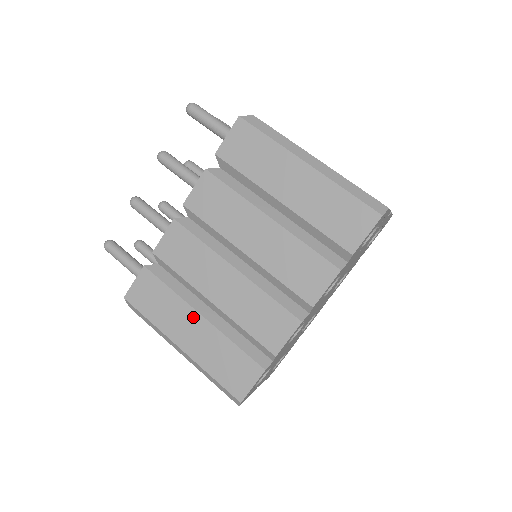
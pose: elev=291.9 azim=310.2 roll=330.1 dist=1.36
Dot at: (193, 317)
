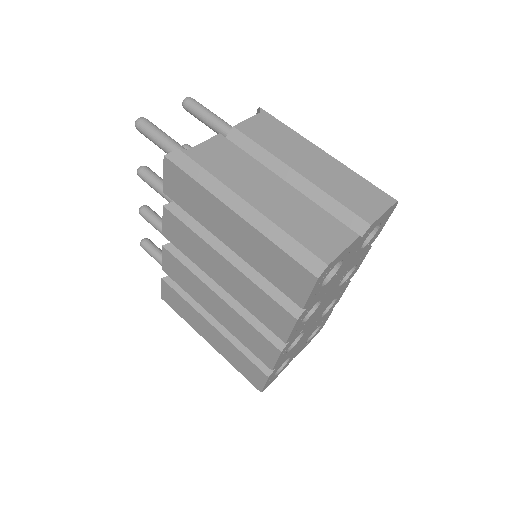
Dot at: (207, 325)
